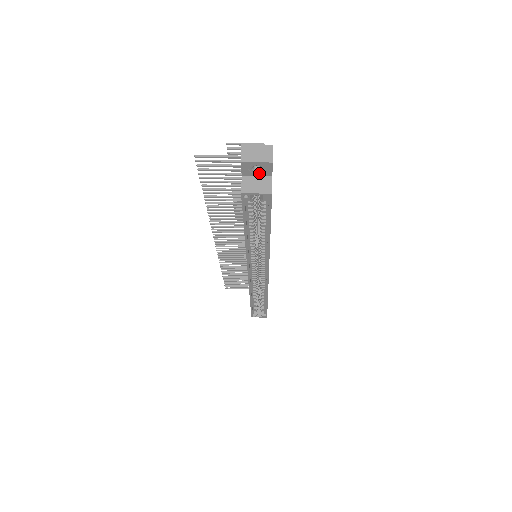
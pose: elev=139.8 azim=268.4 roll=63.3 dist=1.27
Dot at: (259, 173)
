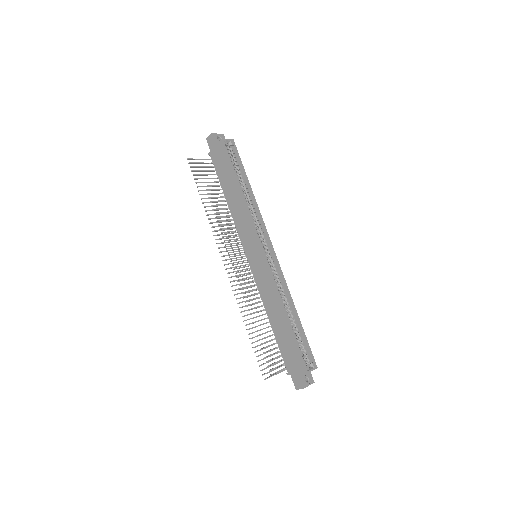
Dot at: occluded
